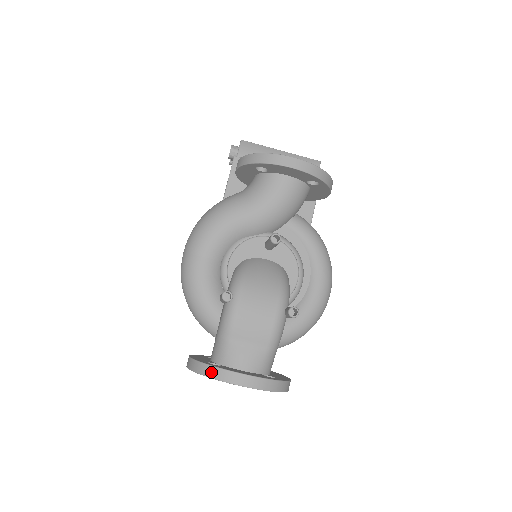
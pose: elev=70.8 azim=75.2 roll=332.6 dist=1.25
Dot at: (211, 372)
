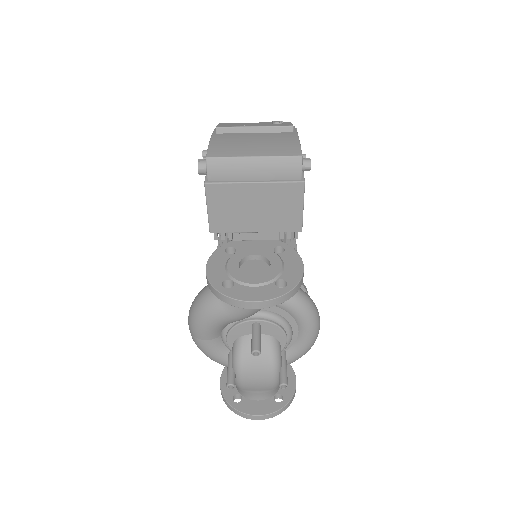
Dot at: (236, 412)
